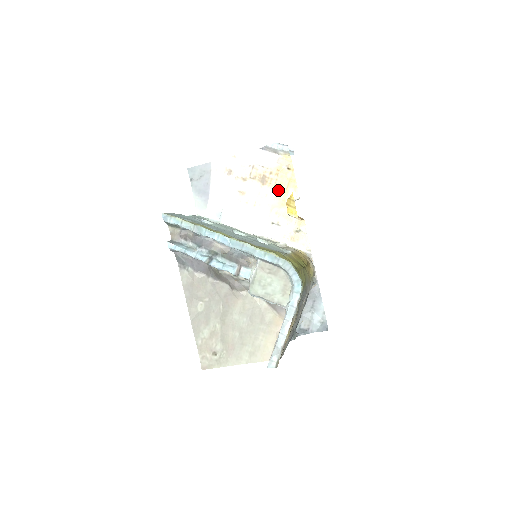
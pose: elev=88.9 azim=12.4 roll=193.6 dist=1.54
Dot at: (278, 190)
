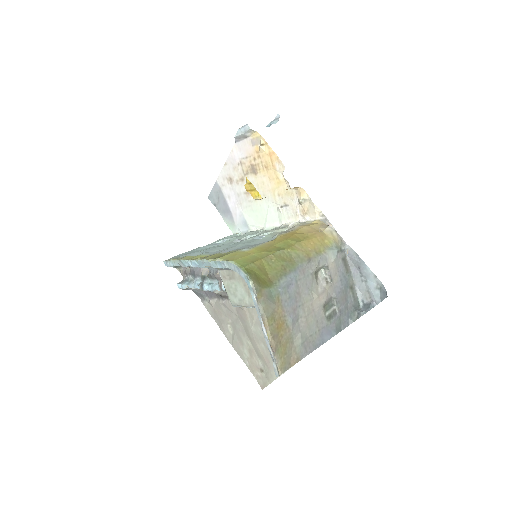
Dot at: (268, 171)
